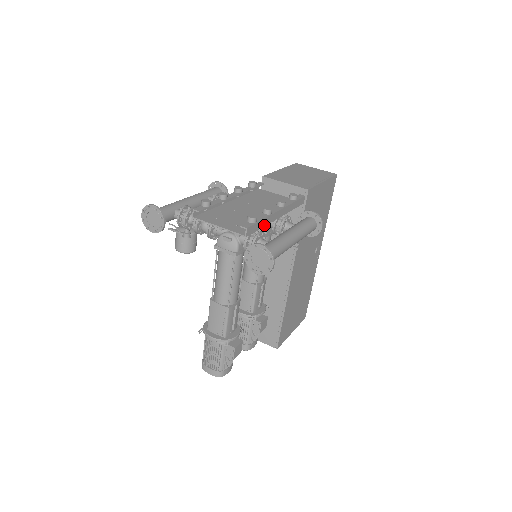
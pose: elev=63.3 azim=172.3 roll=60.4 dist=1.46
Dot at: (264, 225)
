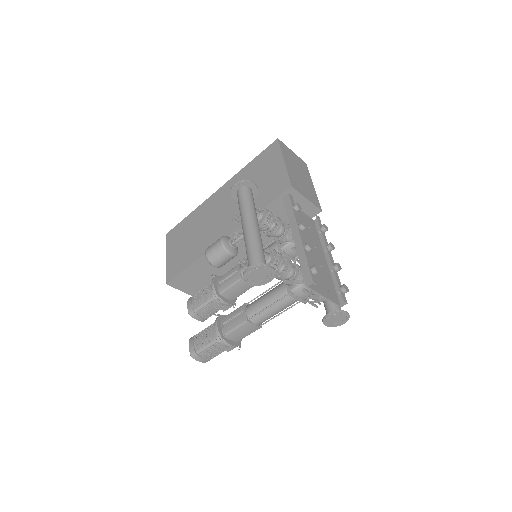
Dot at: (333, 281)
